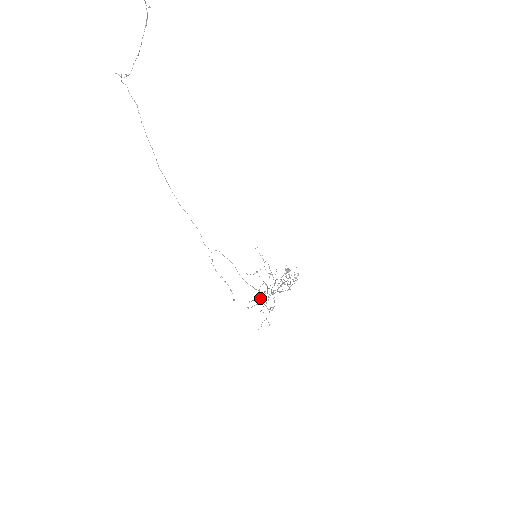
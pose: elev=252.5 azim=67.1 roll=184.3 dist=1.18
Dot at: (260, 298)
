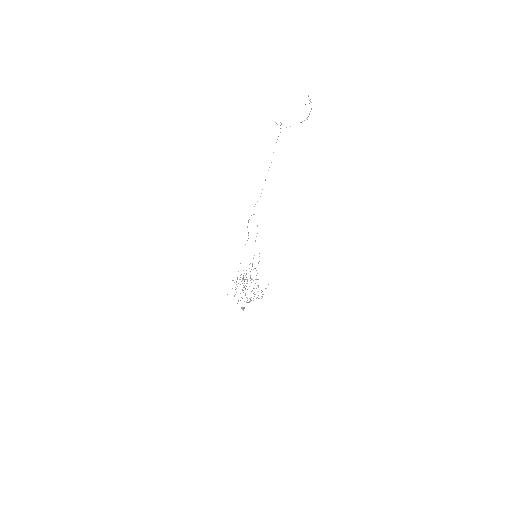
Dot at: (249, 268)
